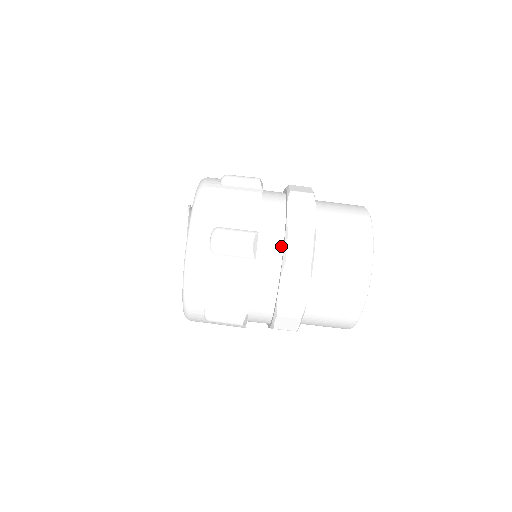
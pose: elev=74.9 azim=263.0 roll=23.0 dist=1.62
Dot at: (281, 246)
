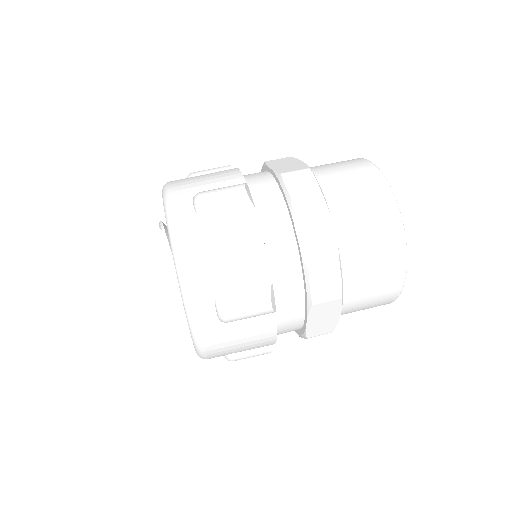
Dot at: (279, 193)
